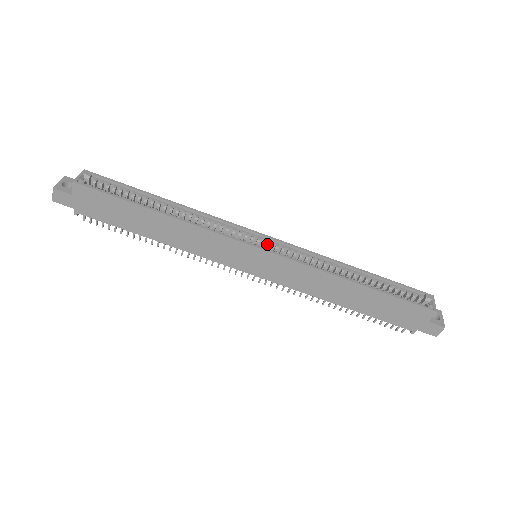
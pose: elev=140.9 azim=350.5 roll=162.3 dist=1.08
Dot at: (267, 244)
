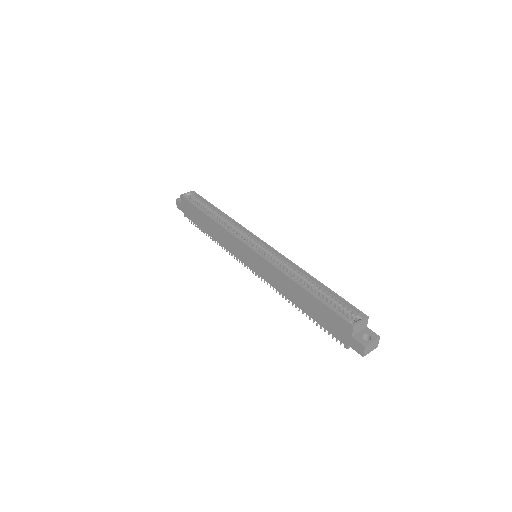
Dot at: (264, 248)
